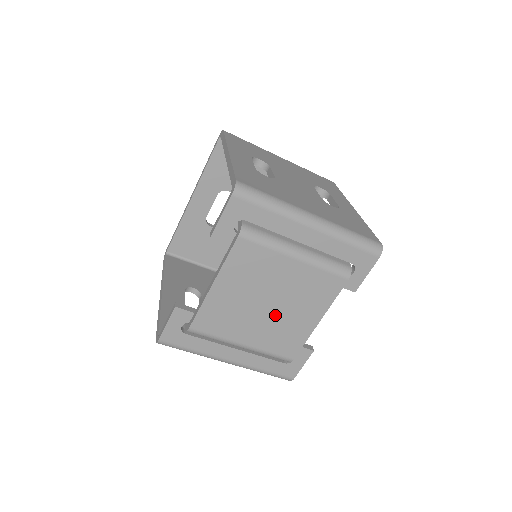
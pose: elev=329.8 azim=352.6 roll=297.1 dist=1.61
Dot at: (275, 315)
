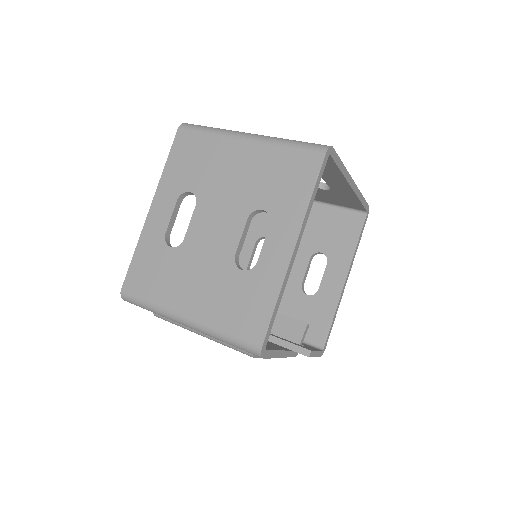
Dot at: occluded
